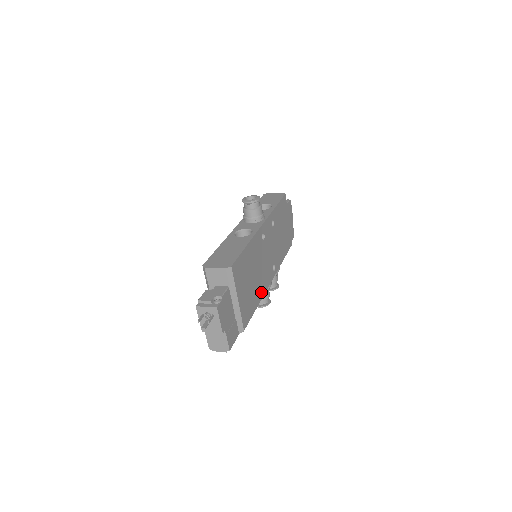
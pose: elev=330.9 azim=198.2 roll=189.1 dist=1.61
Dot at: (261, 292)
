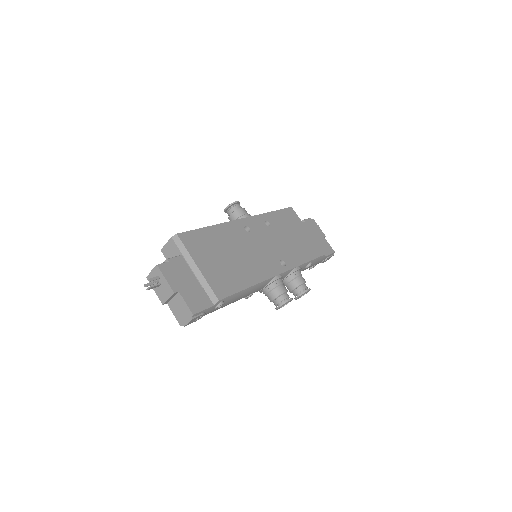
Dot at: (255, 277)
